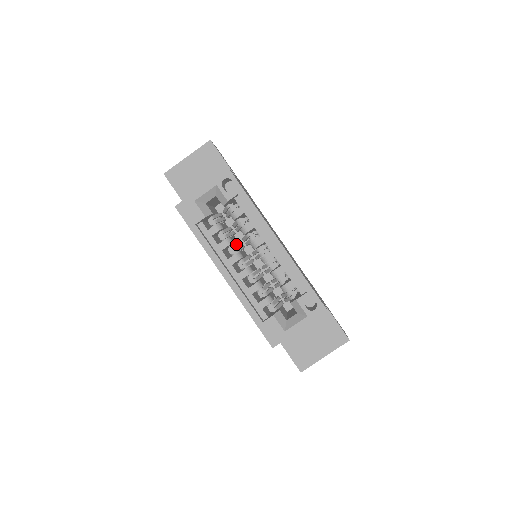
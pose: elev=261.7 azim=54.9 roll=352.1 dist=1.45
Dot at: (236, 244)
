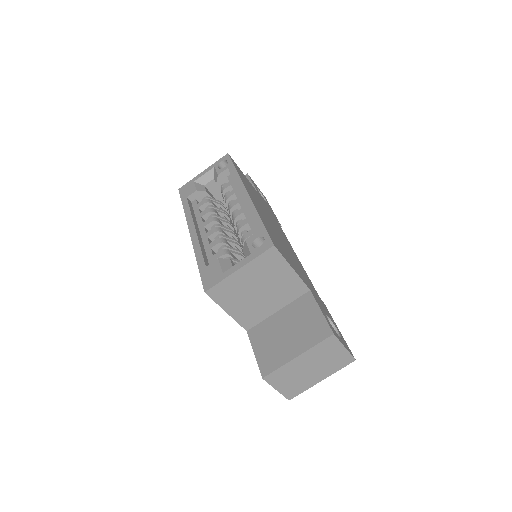
Dot at: (220, 217)
